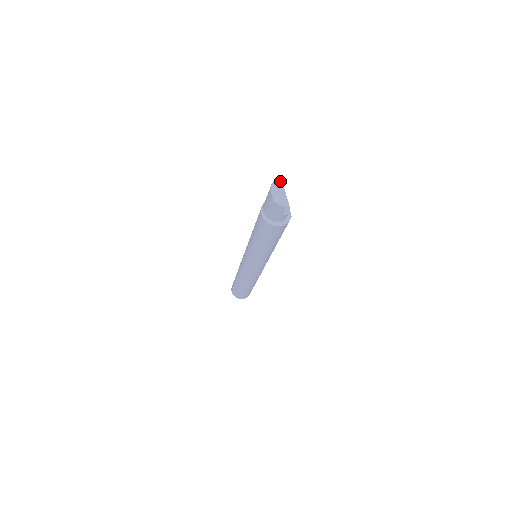
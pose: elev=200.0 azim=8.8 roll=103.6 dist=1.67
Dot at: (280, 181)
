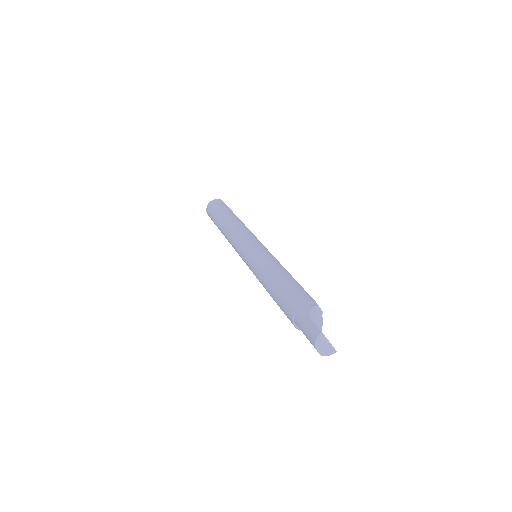
Dot at: (322, 336)
